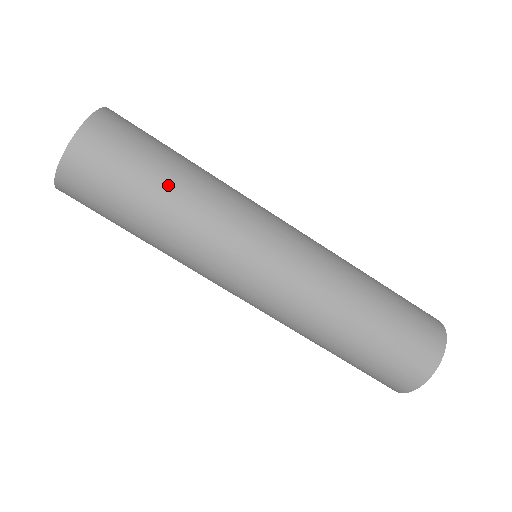
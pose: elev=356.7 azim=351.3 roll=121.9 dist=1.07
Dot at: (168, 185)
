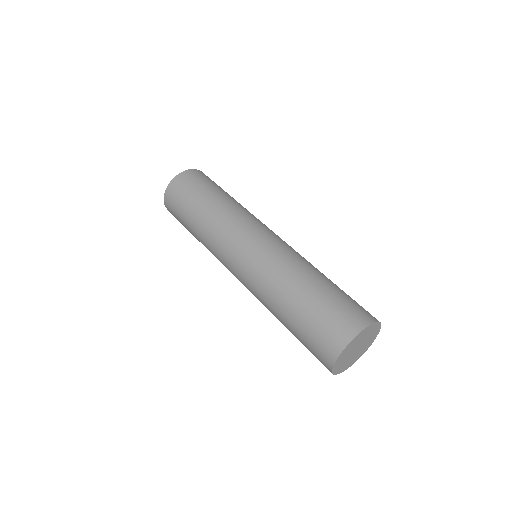
Dot at: (226, 195)
